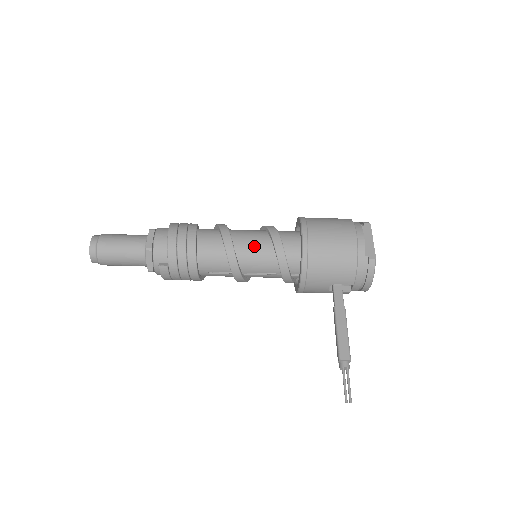
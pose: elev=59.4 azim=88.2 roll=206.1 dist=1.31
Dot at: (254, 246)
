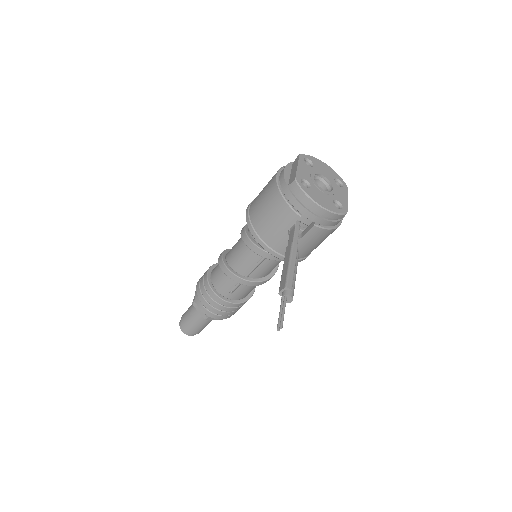
Dot at: (236, 249)
